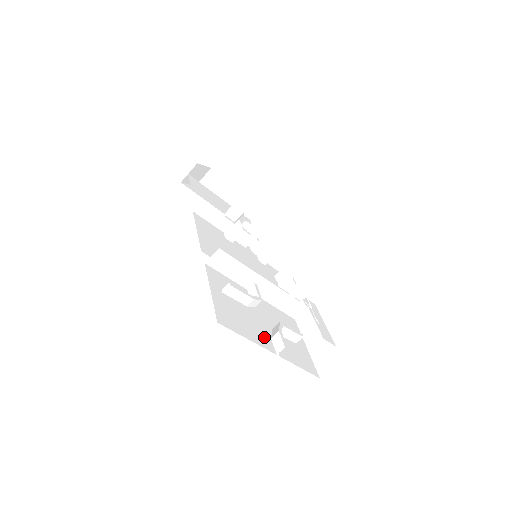
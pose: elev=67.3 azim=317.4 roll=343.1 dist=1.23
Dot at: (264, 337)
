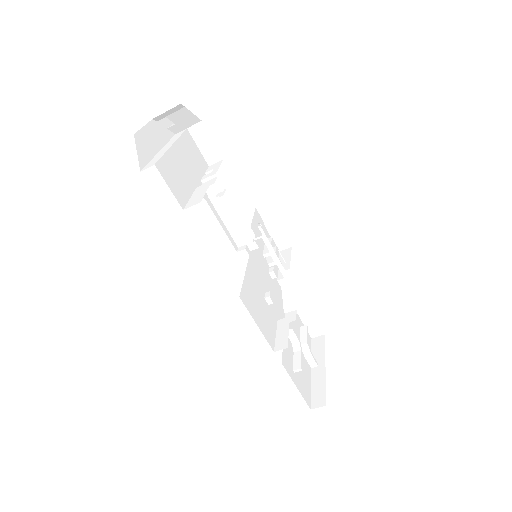
Dot at: (306, 366)
